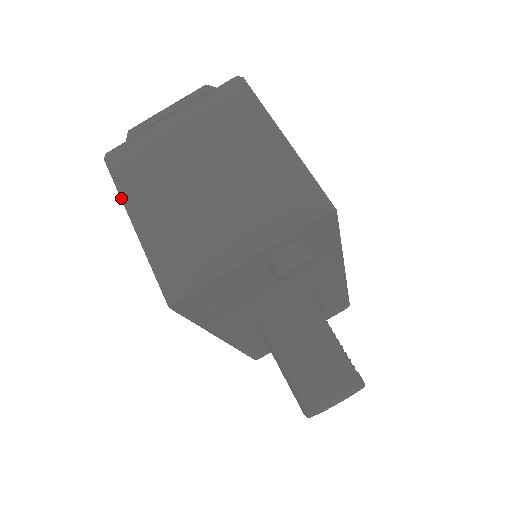
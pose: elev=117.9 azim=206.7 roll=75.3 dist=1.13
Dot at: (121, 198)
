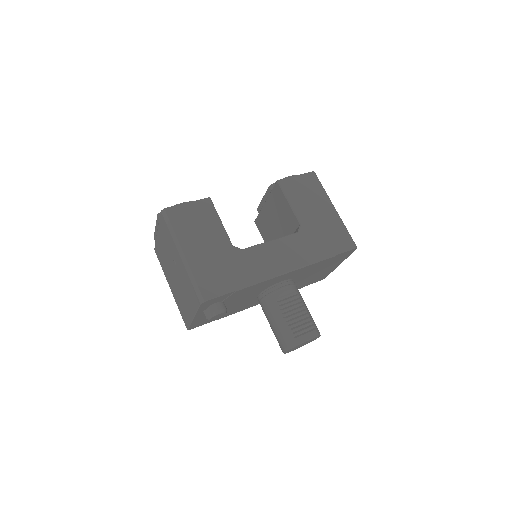
Dot at: occluded
